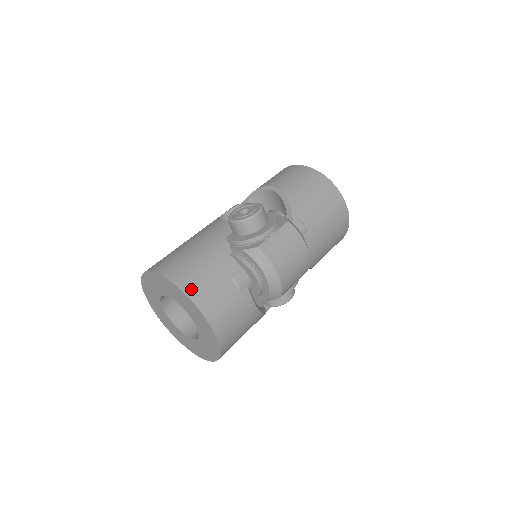
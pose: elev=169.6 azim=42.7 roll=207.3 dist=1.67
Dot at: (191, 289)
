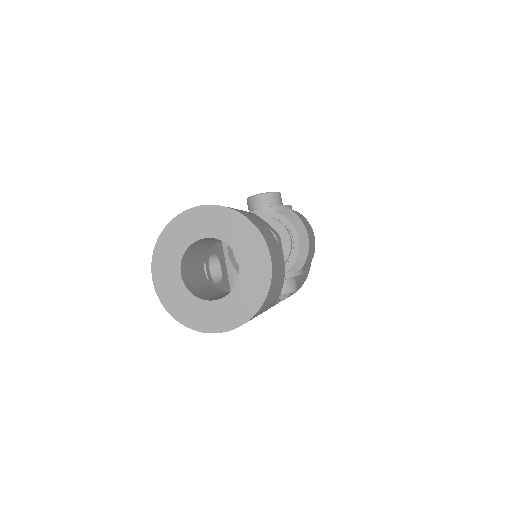
Dot at: (246, 215)
